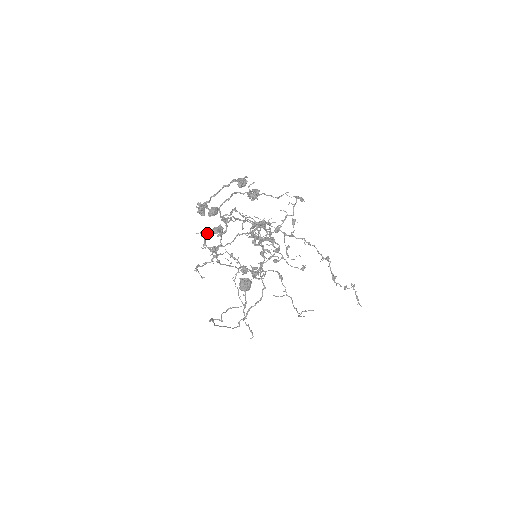
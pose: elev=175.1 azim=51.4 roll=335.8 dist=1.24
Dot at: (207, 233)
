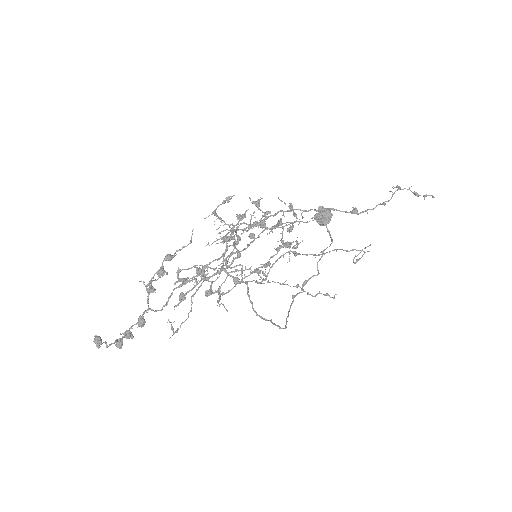
Dot at: (180, 302)
